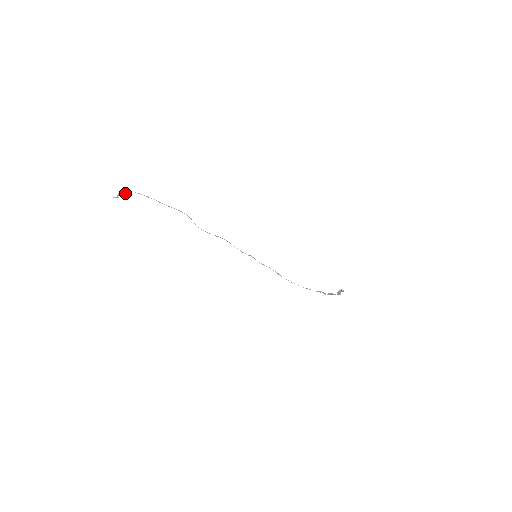
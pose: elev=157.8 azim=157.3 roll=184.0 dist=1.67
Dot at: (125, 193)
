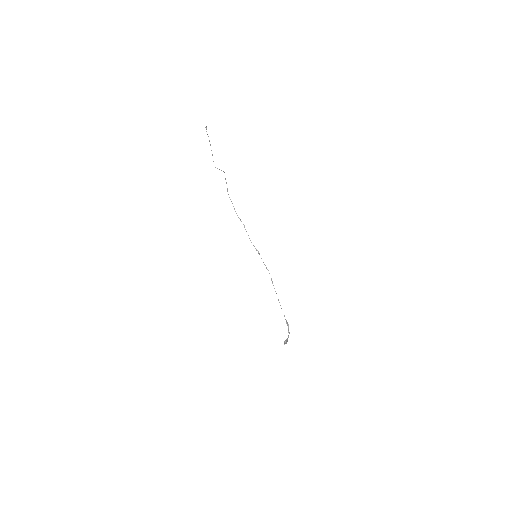
Dot at: (206, 131)
